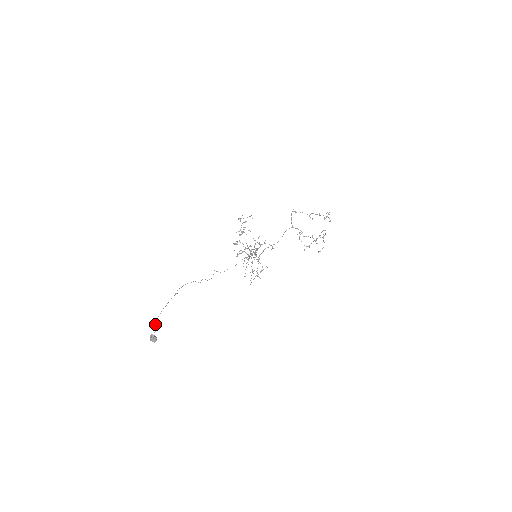
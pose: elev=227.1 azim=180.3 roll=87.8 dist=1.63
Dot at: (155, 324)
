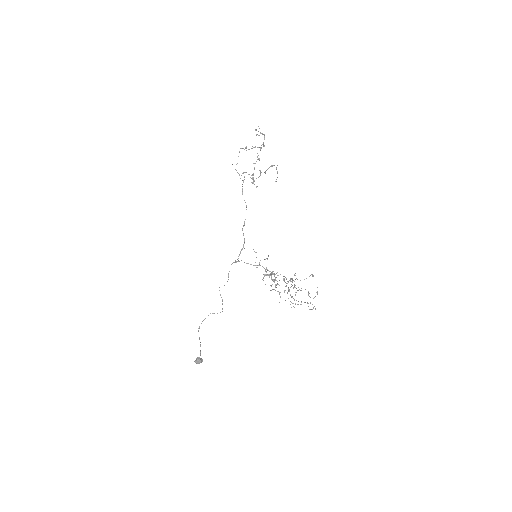
Dot at: (199, 358)
